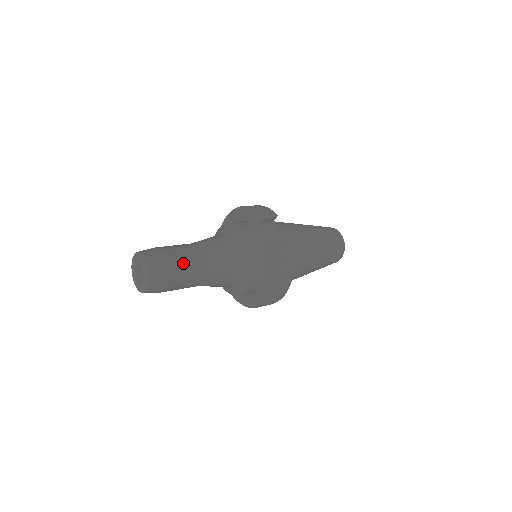
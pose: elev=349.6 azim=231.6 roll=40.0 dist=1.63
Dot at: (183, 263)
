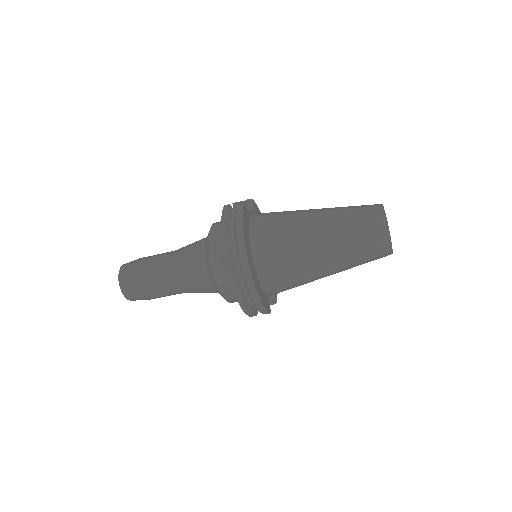
Dot at: (151, 258)
